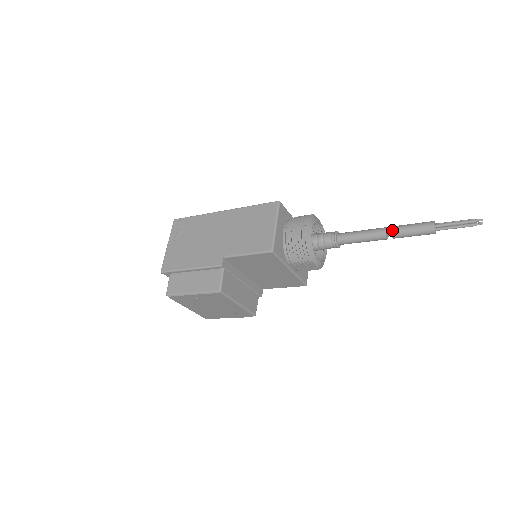
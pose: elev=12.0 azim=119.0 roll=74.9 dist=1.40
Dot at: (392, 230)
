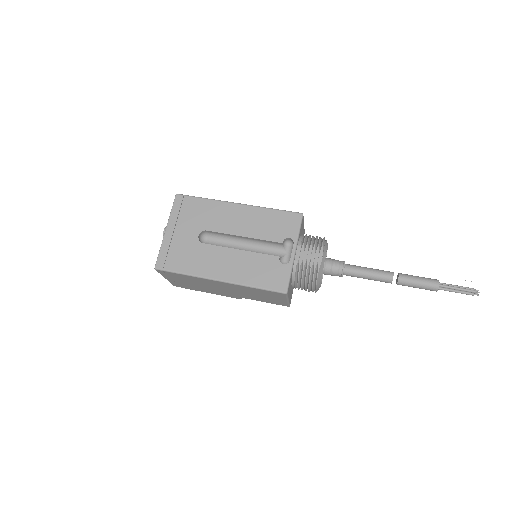
Dot at: occluded
